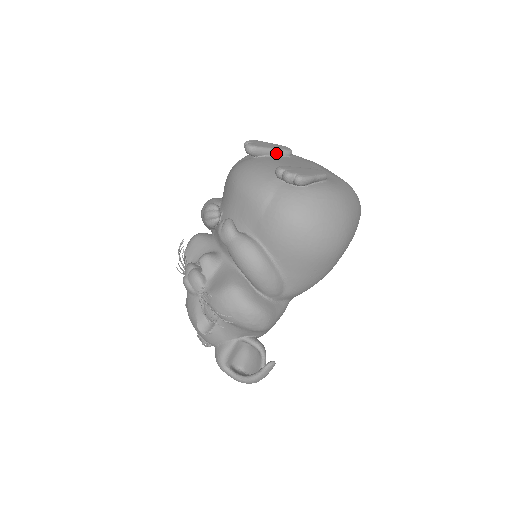
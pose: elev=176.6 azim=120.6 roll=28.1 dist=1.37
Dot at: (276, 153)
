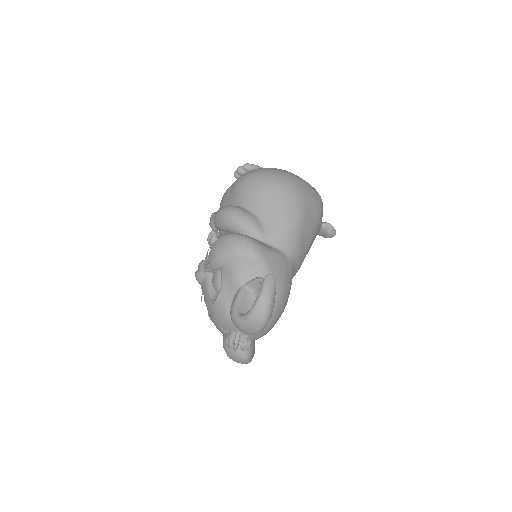
Dot at: occluded
